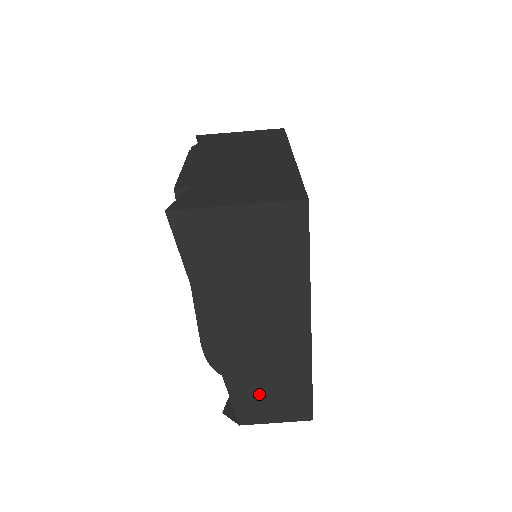
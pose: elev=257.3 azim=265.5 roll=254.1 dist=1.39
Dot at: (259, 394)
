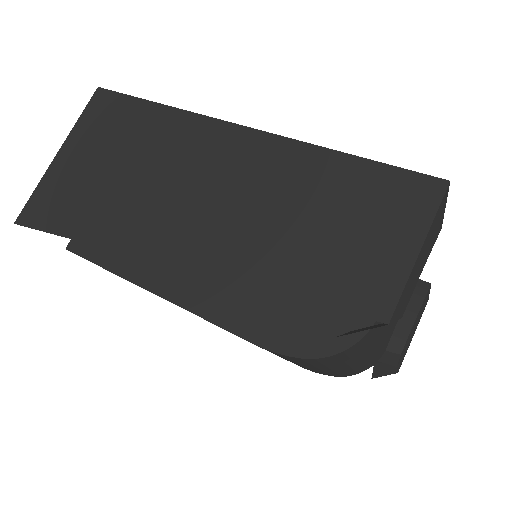
Dot at: (325, 248)
